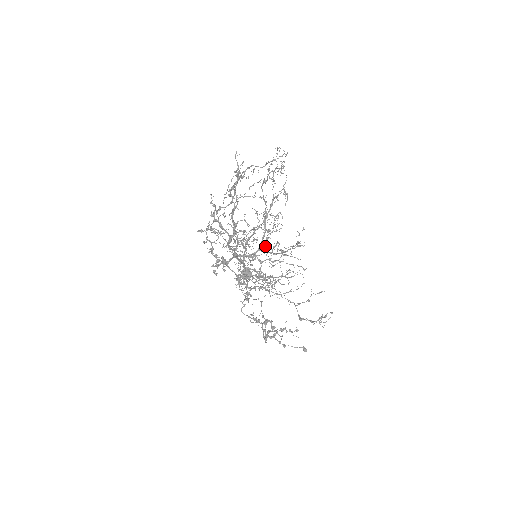
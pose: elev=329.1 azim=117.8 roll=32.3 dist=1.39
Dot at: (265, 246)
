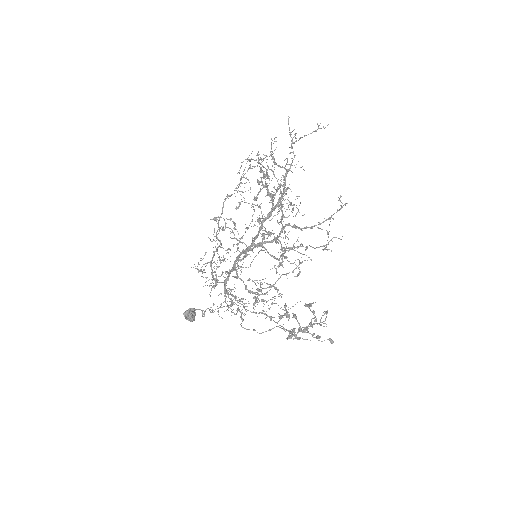
Dot at: occluded
